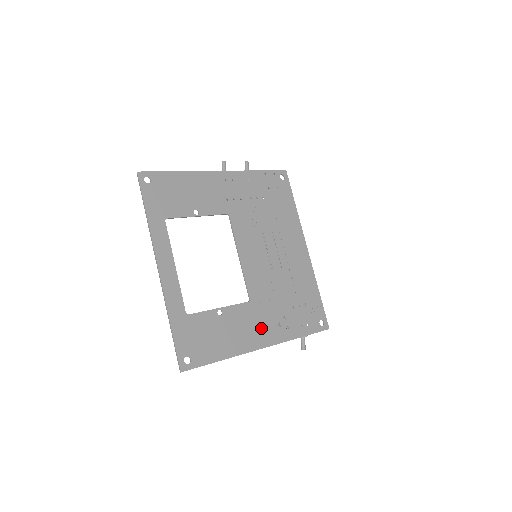
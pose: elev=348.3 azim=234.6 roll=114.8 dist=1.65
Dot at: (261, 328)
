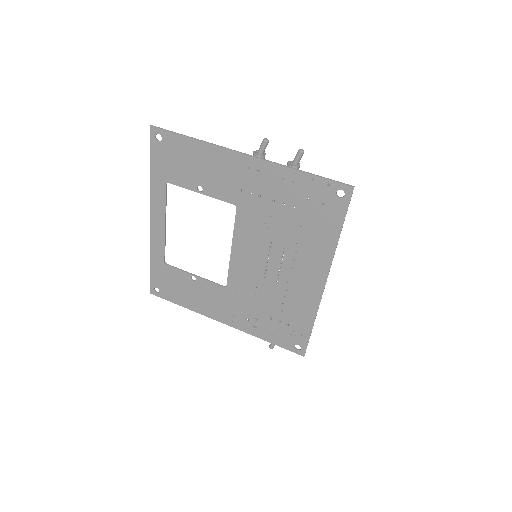
Dot at: (228, 311)
